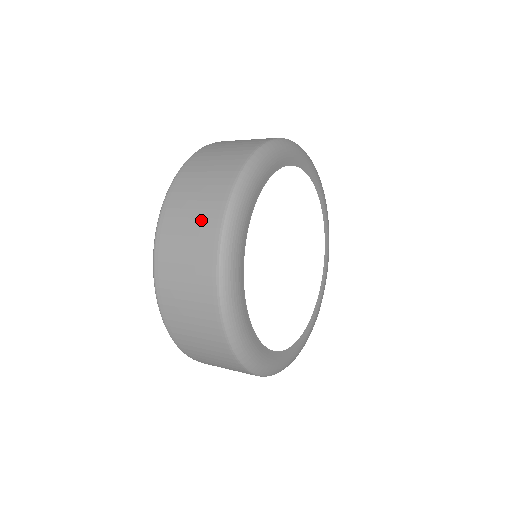
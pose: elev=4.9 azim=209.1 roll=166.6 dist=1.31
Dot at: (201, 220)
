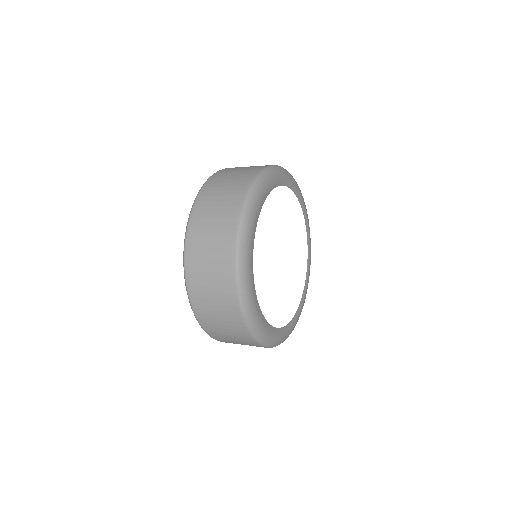
Dot at: (222, 301)
